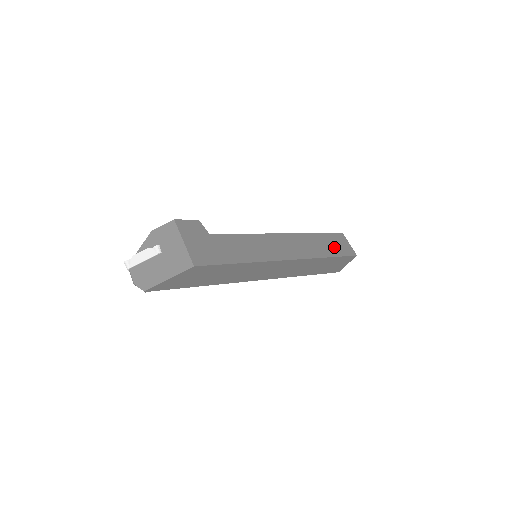
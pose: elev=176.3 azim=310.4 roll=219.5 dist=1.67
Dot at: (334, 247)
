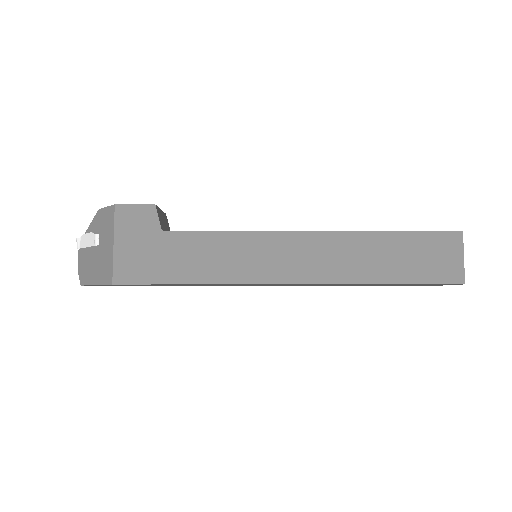
Dot at: (415, 263)
